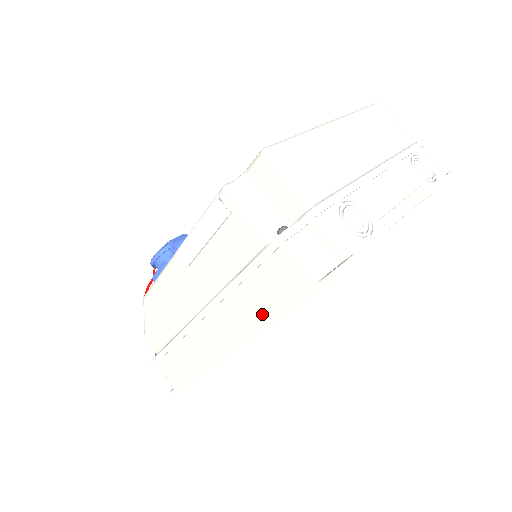
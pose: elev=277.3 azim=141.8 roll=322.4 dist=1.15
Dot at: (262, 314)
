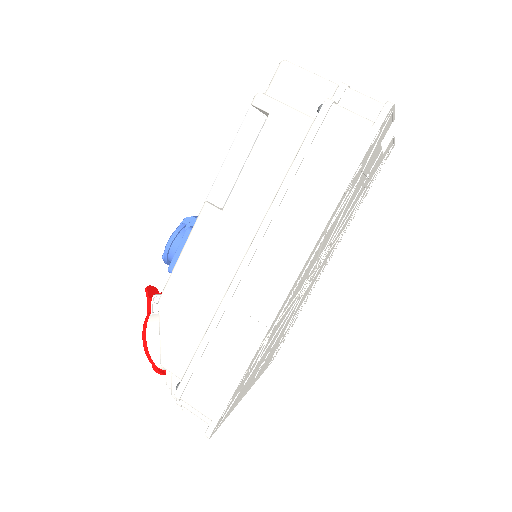
Dot at: (321, 204)
